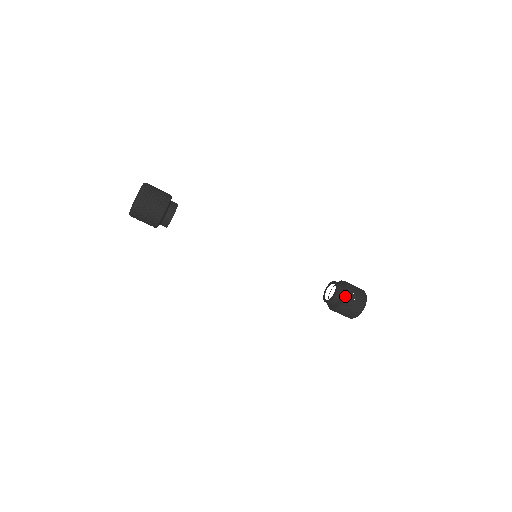
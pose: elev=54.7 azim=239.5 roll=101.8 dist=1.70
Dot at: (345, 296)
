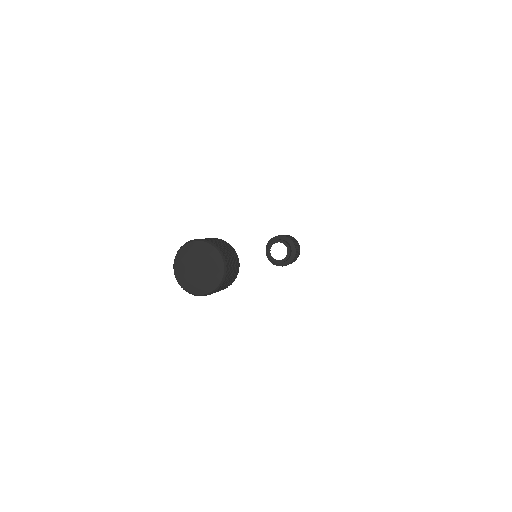
Dot at: (295, 255)
